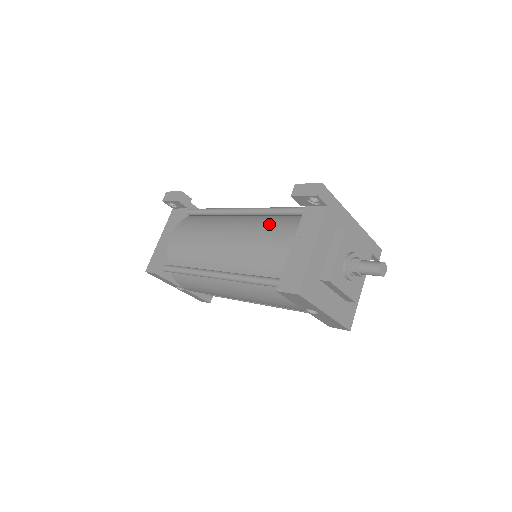
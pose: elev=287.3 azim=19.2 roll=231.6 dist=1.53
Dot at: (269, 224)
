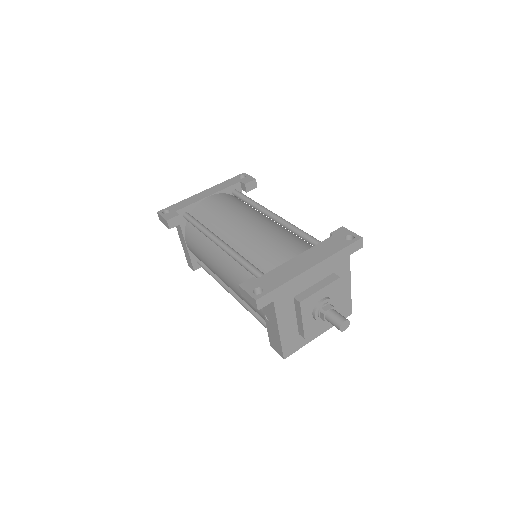
Dot at: (243, 281)
